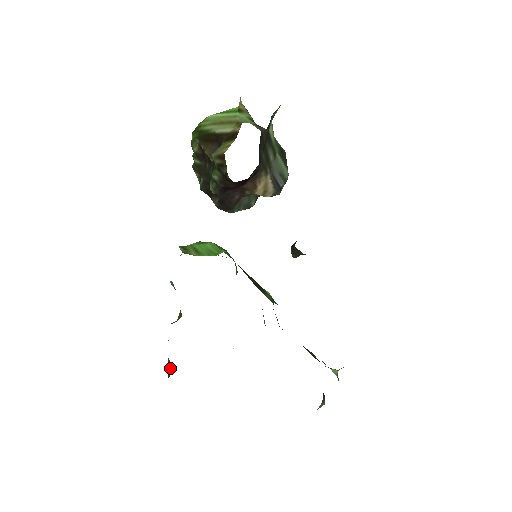
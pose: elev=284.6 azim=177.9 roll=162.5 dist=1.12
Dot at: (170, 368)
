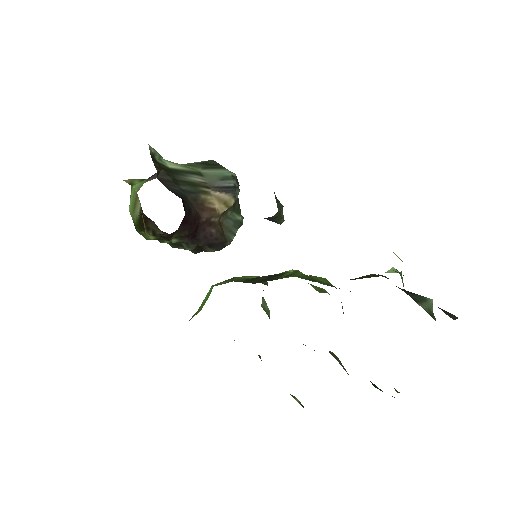
Dot at: (298, 400)
